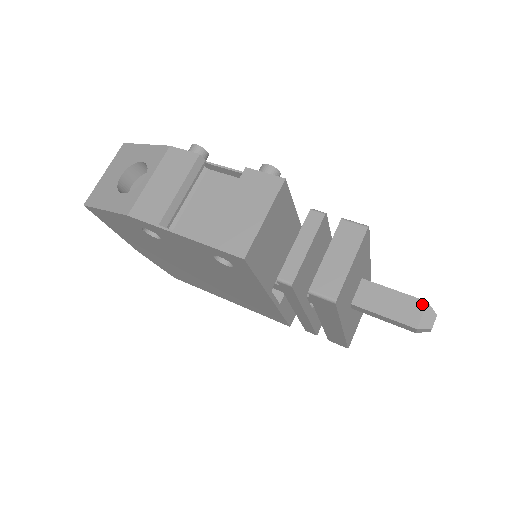
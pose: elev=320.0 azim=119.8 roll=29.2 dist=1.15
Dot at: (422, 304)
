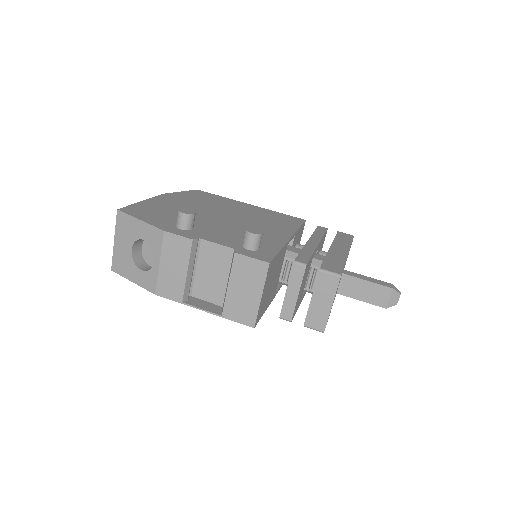
Dot at: (389, 291)
